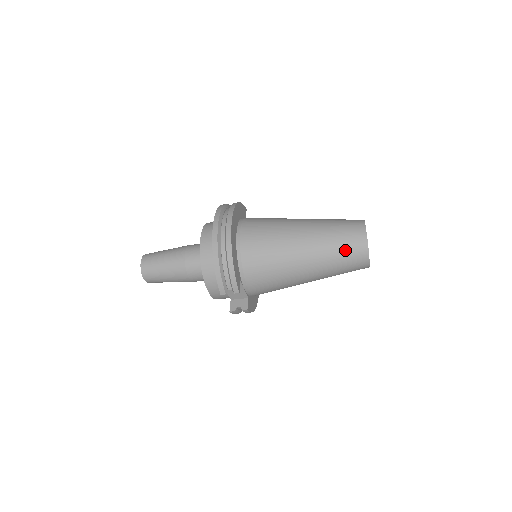
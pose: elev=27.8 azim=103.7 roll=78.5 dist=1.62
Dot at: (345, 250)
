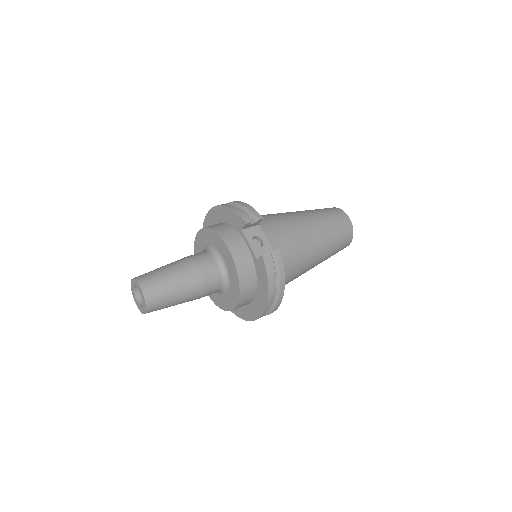
Dot at: occluded
